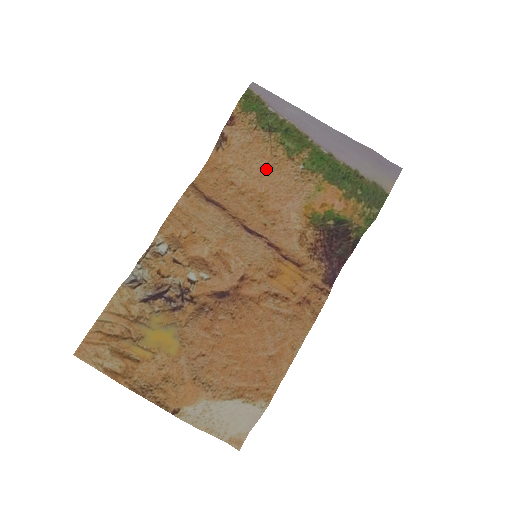
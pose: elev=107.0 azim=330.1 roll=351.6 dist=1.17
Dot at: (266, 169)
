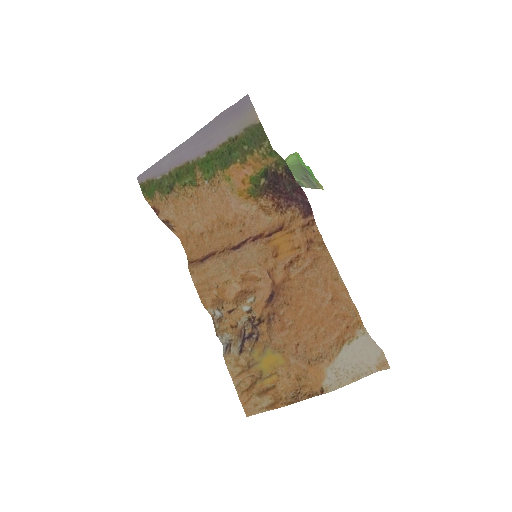
Dot at: (199, 207)
